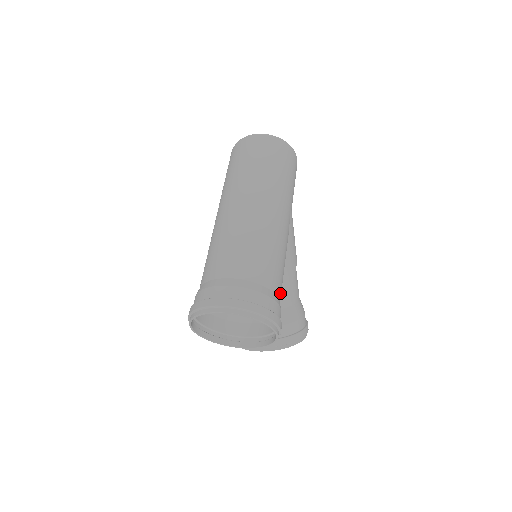
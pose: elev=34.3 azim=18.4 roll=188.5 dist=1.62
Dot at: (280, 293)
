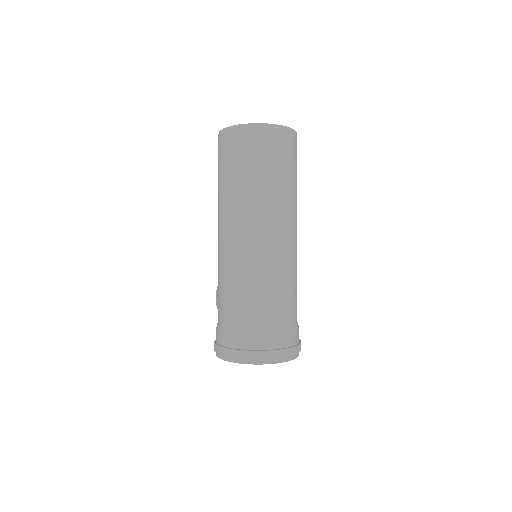
Dot at: occluded
